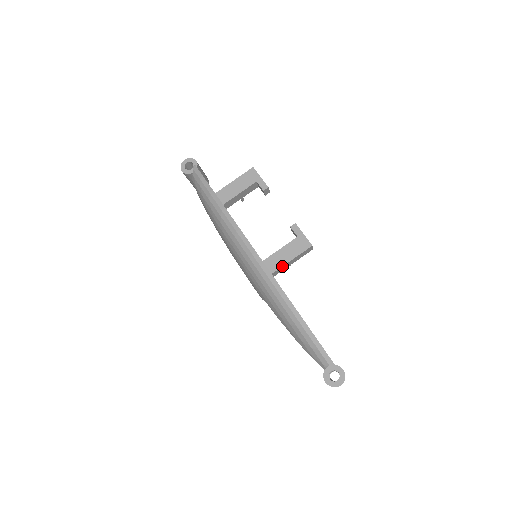
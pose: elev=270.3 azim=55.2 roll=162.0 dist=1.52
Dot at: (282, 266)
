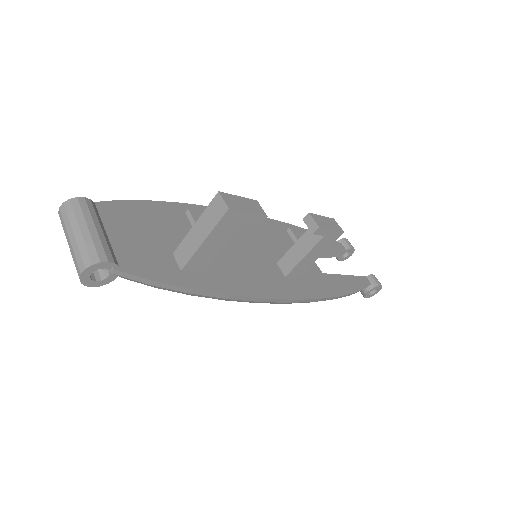
Dot at: occluded
